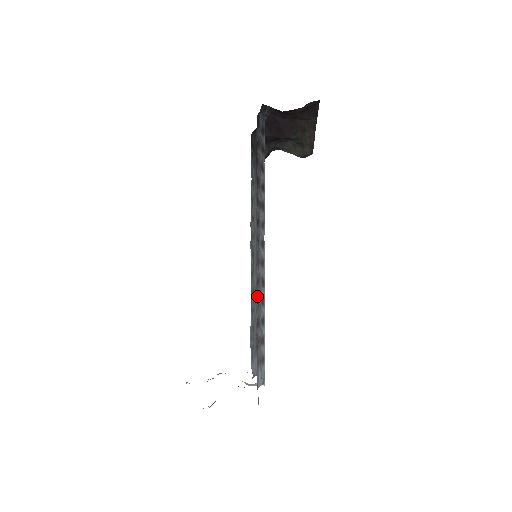
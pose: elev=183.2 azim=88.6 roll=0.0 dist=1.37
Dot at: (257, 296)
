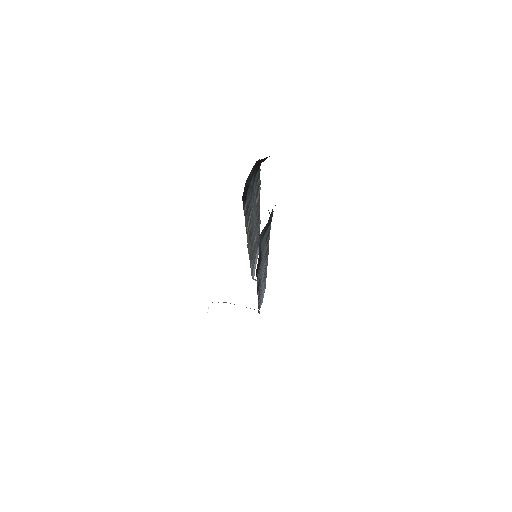
Dot at: (258, 229)
